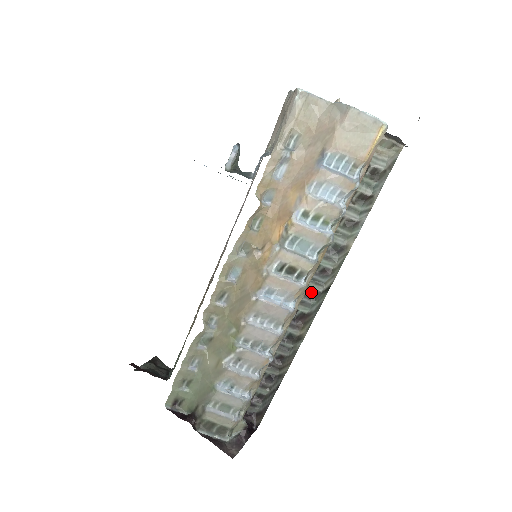
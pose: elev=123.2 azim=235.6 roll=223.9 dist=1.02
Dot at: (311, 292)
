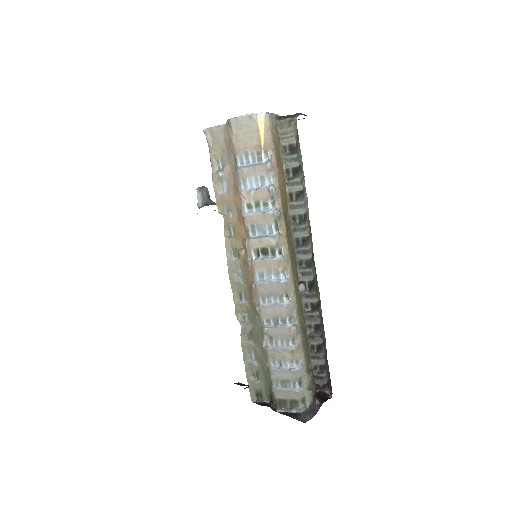
Dot at: (306, 262)
